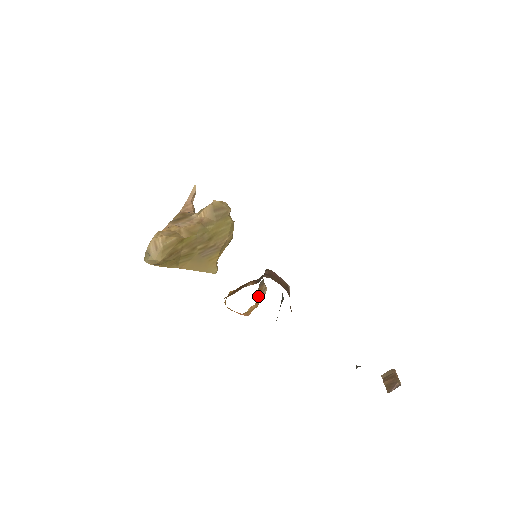
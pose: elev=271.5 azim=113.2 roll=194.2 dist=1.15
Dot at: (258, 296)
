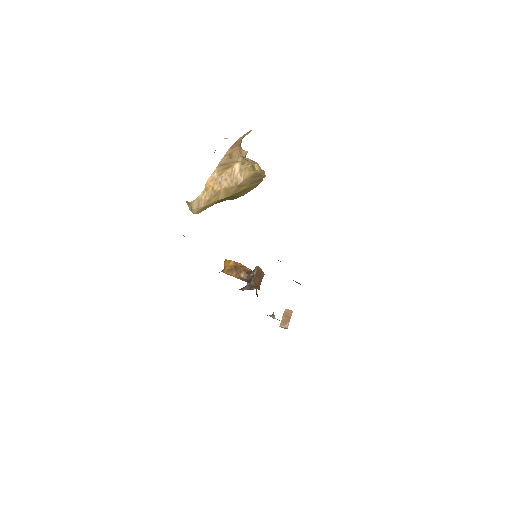
Dot at: occluded
